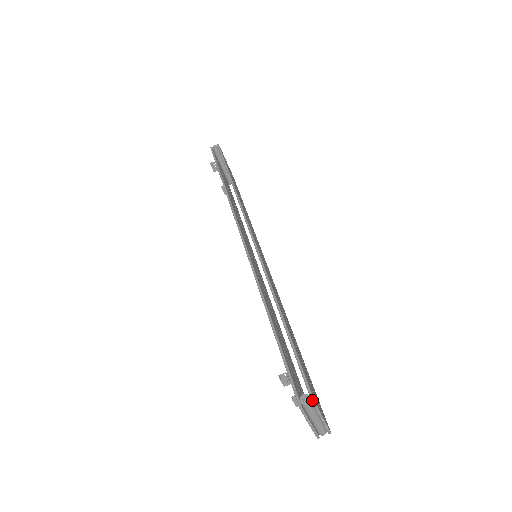
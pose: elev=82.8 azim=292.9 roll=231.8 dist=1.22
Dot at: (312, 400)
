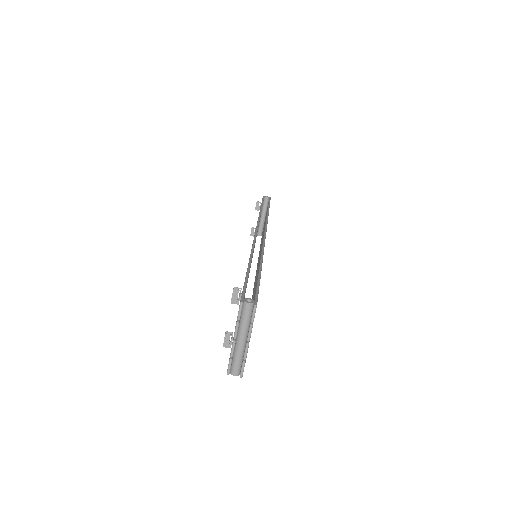
Dot at: (255, 303)
